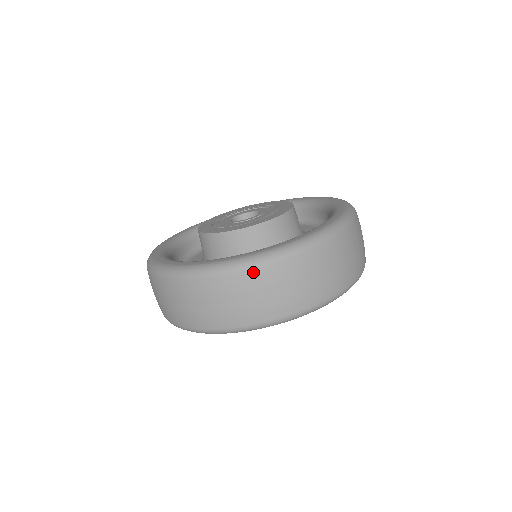
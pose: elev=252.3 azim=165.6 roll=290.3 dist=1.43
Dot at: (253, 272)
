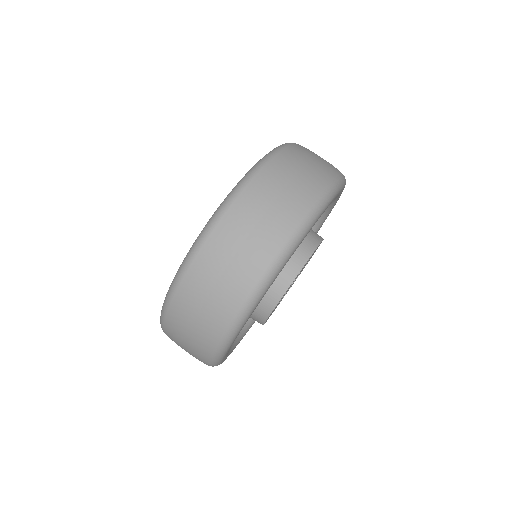
Dot at: (299, 145)
